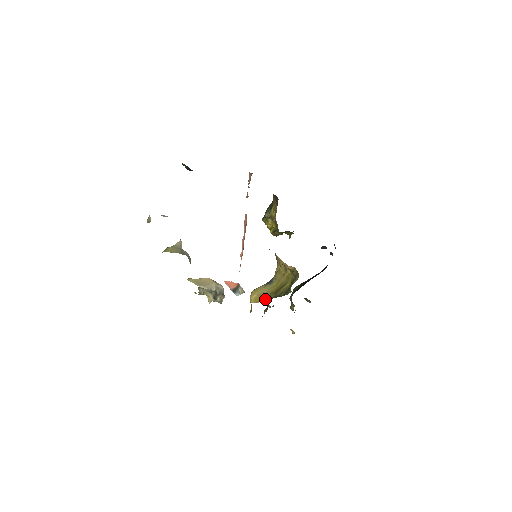
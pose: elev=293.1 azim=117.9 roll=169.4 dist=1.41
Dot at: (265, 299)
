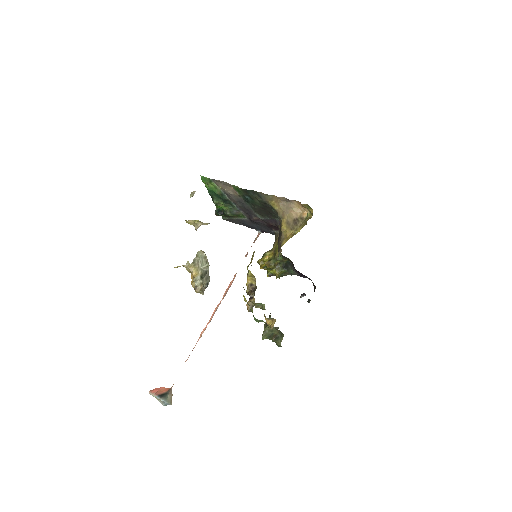
Dot at: occluded
